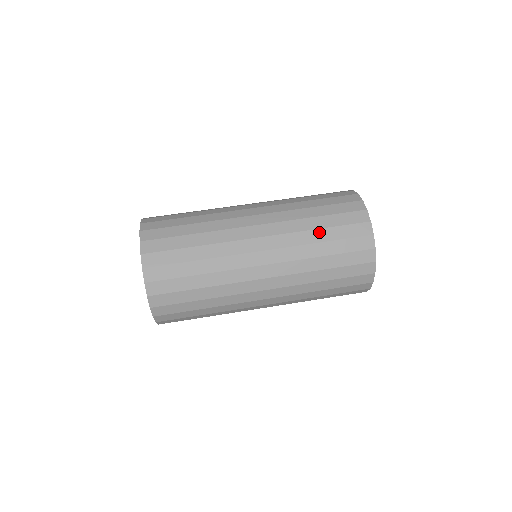
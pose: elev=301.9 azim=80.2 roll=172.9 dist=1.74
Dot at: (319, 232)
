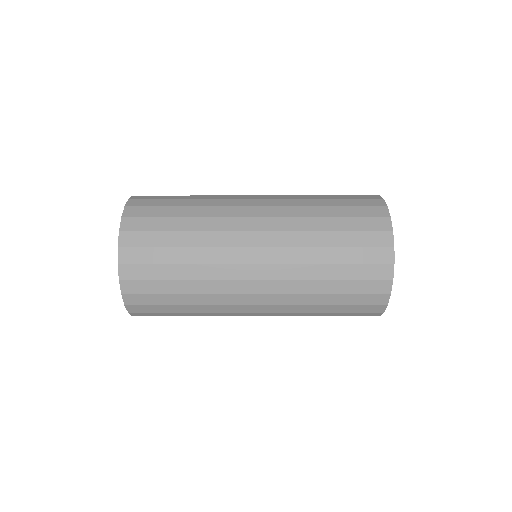
Dot at: occluded
